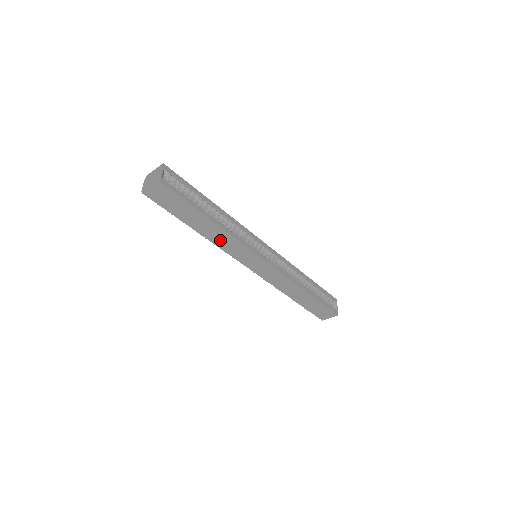
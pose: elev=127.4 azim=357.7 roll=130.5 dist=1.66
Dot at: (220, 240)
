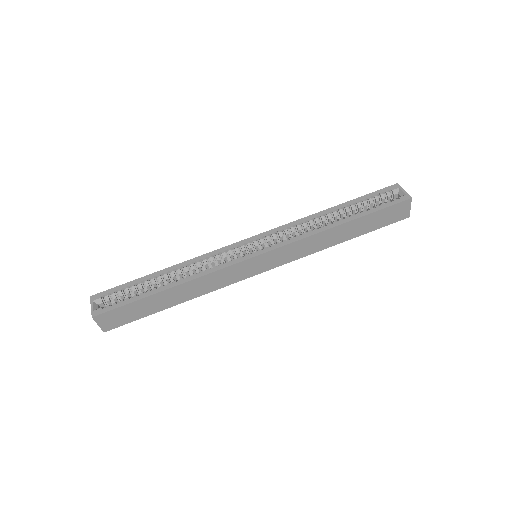
Dot at: (203, 288)
